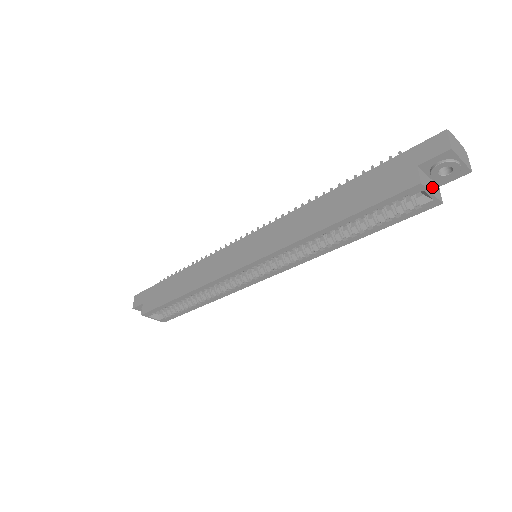
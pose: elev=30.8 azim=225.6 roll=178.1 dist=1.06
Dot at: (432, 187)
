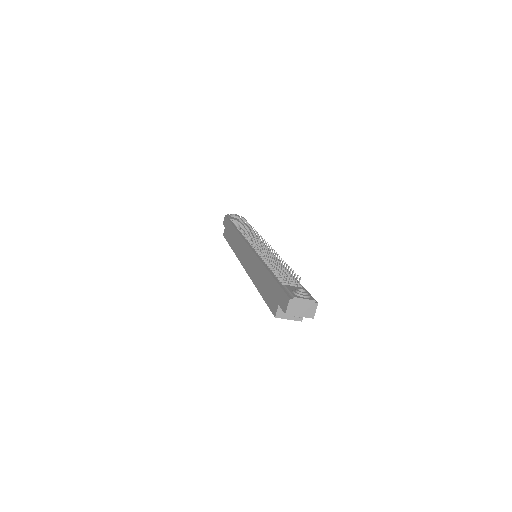
Dot at: occluded
